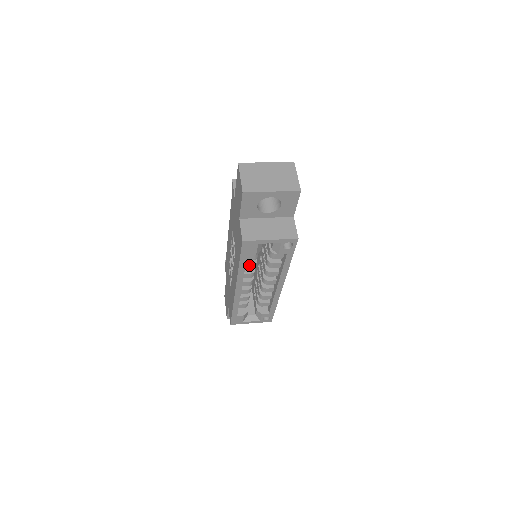
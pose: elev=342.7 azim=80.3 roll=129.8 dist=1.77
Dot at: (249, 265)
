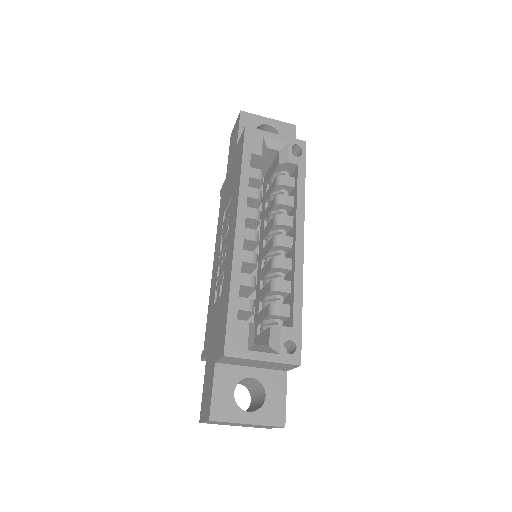
Dot at: (253, 189)
